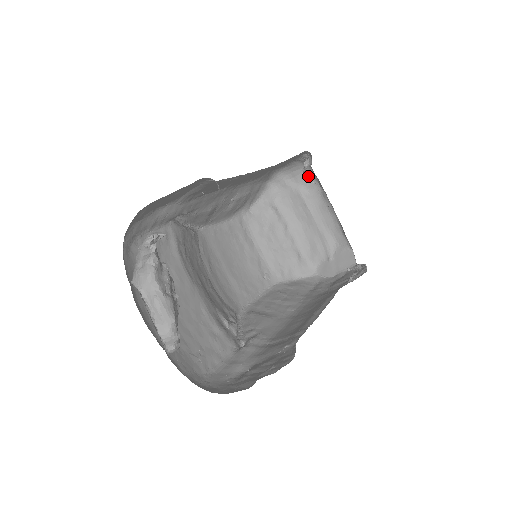
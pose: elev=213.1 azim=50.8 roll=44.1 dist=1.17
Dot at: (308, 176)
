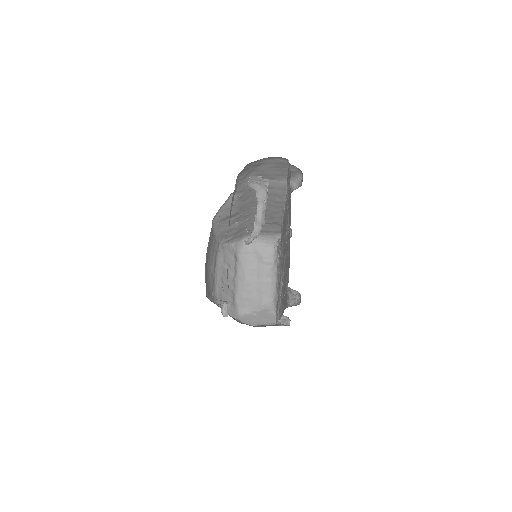
Dot at: (269, 252)
